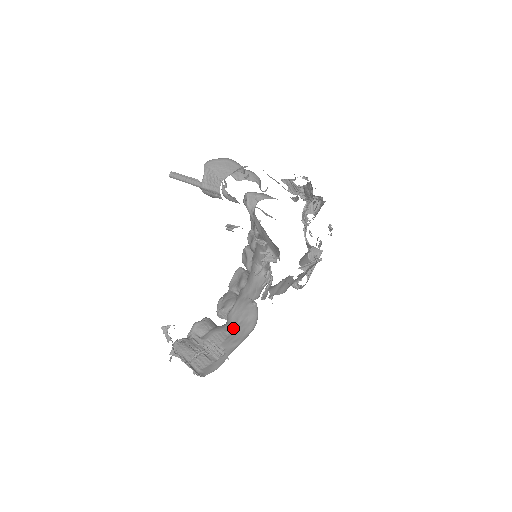
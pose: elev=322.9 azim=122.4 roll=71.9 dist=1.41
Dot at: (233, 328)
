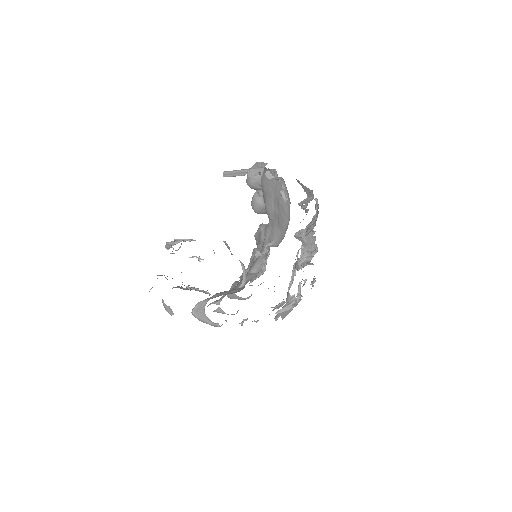
Dot at: occluded
